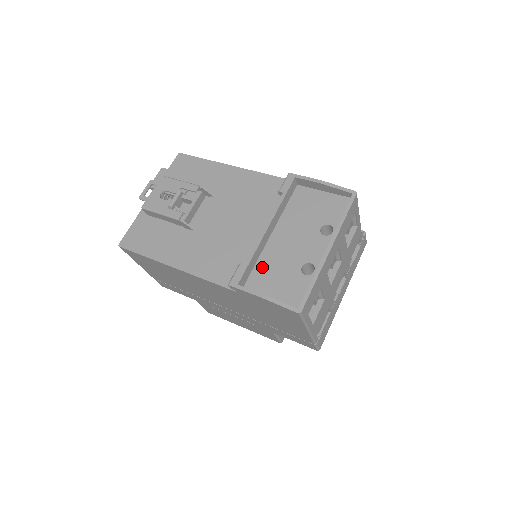
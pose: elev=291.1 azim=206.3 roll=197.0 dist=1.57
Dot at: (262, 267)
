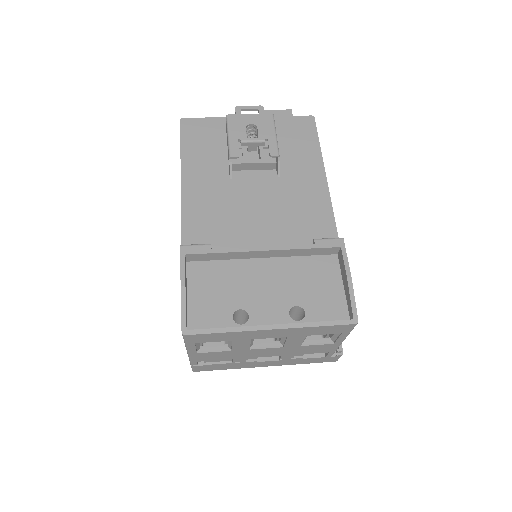
Dot at: (221, 268)
